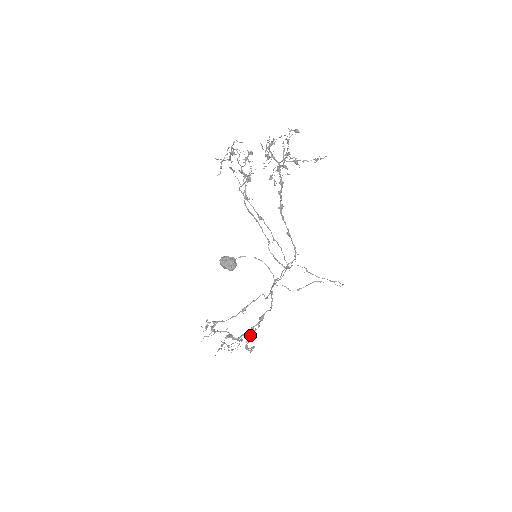
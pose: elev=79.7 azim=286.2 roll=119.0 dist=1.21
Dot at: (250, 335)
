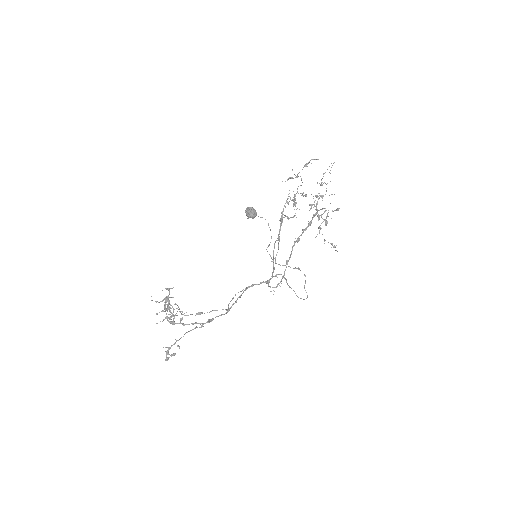
Dot at: (186, 332)
